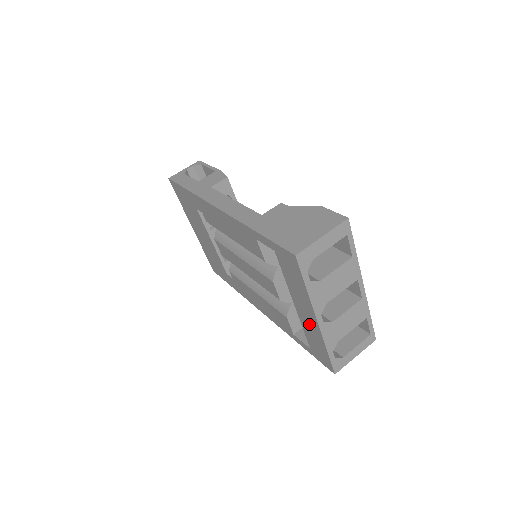
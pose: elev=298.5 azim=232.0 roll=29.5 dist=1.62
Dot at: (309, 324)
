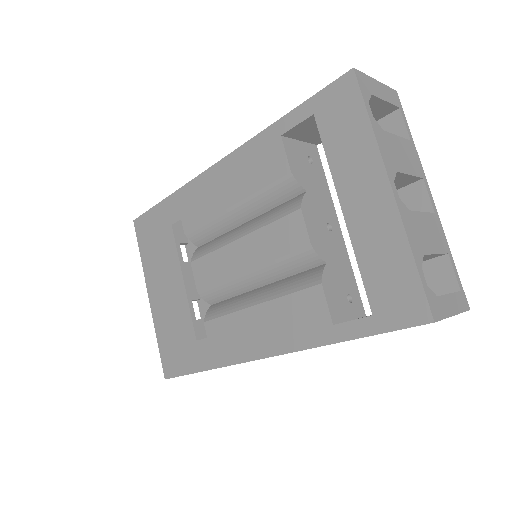
Dot at: (373, 224)
